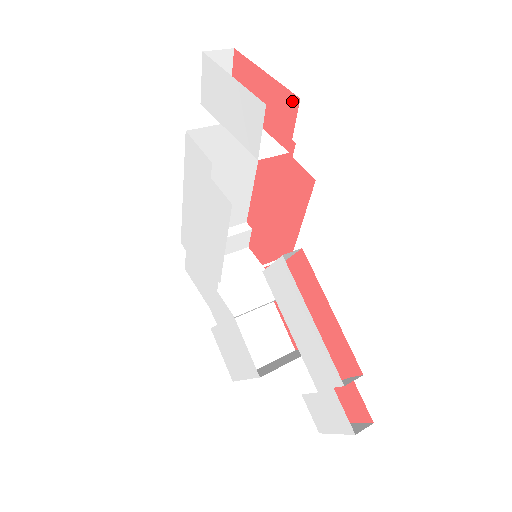
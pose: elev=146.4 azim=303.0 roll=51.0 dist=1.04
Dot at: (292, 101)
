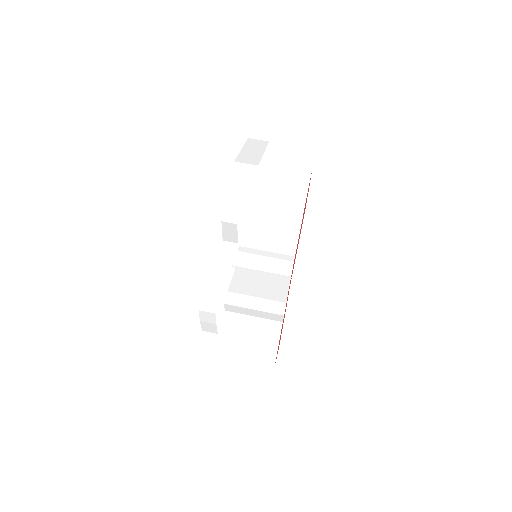
Dot at: occluded
